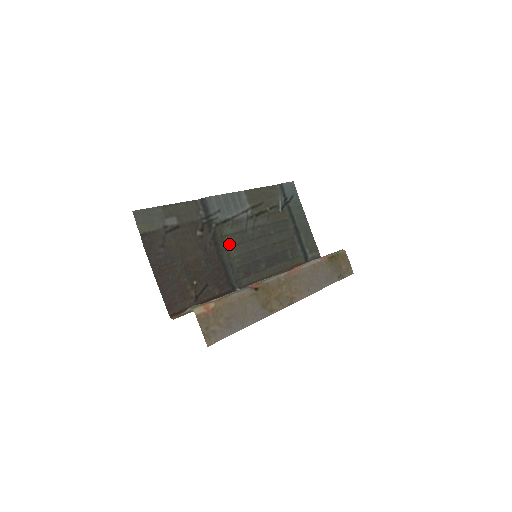
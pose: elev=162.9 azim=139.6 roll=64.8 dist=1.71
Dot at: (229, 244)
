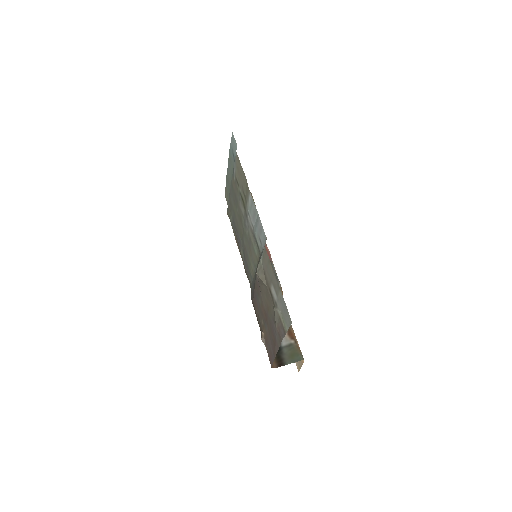
Dot at: (255, 262)
